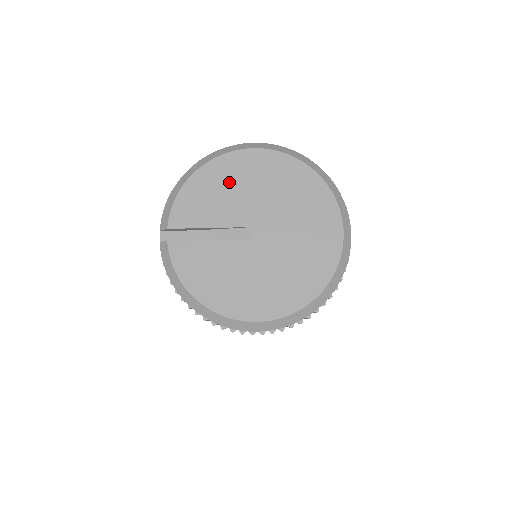
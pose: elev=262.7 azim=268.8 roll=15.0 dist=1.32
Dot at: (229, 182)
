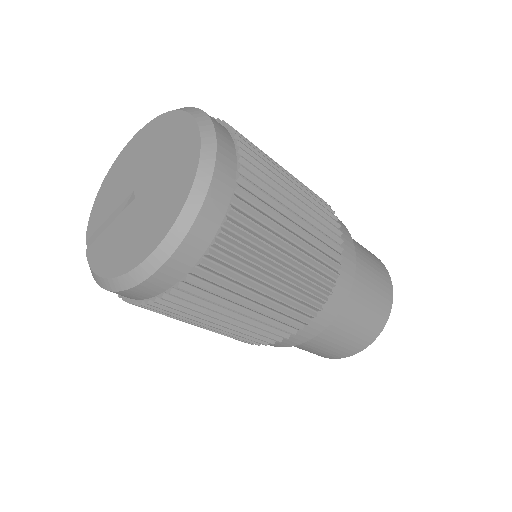
Dot at: (118, 175)
